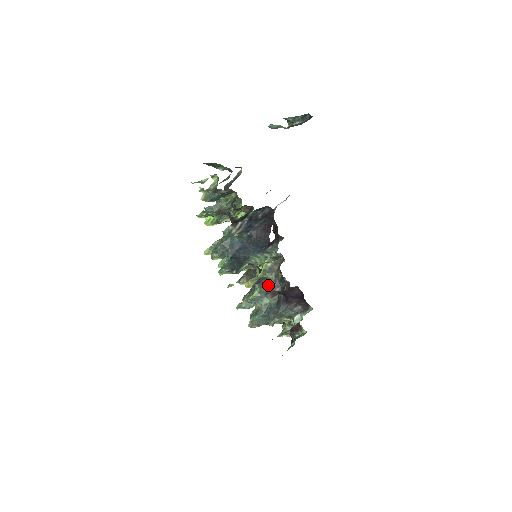
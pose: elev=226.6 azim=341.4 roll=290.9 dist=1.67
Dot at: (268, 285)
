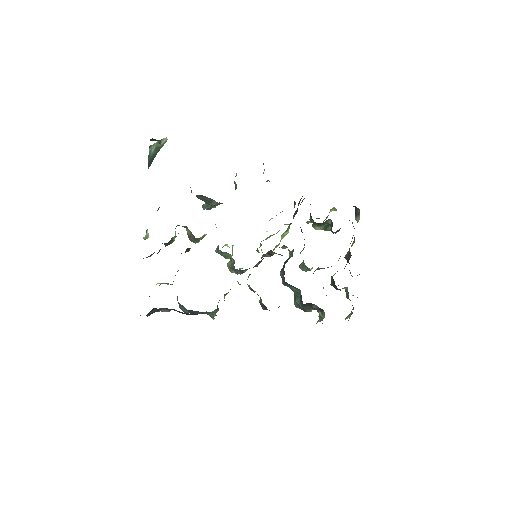
Dot at: (261, 303)
